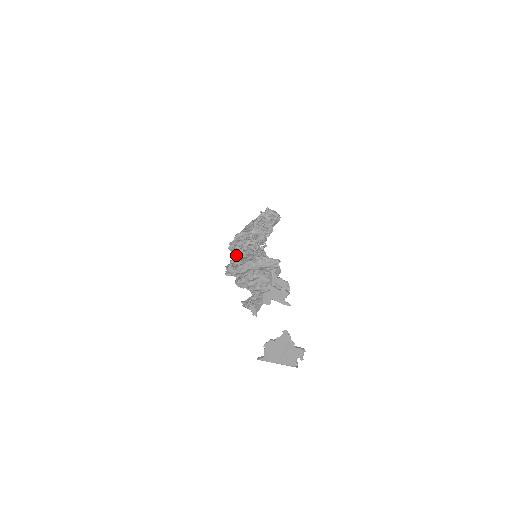
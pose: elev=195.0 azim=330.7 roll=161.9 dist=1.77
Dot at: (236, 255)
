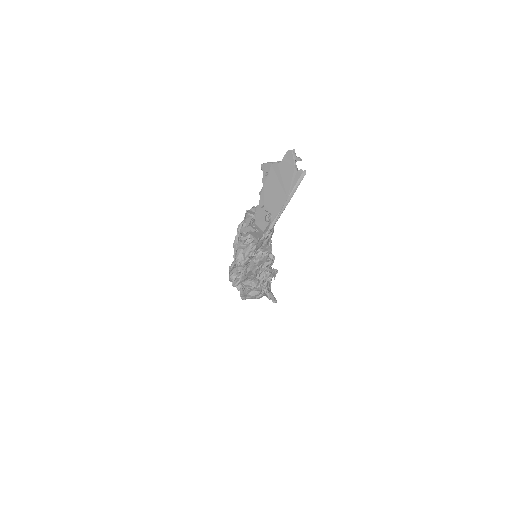
Dot at: occluded
